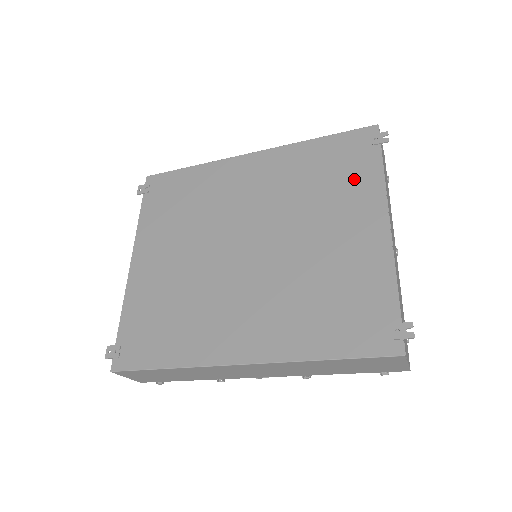
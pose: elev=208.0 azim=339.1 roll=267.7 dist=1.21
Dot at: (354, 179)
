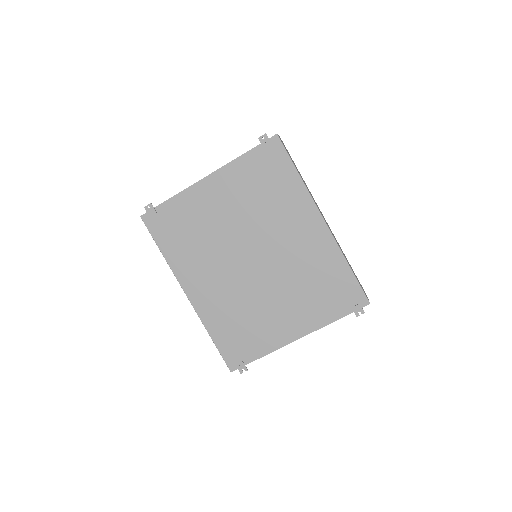
Dot at: (322, 306)
